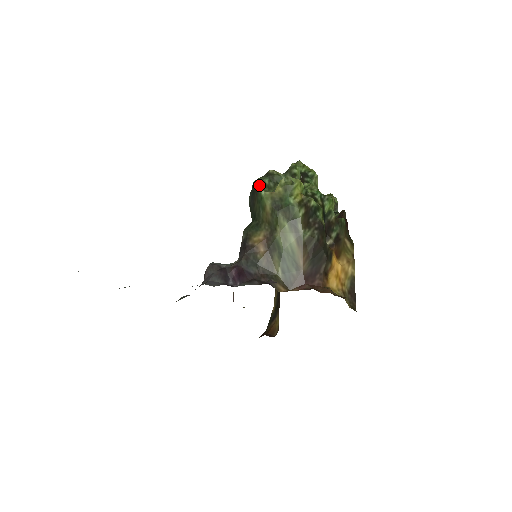
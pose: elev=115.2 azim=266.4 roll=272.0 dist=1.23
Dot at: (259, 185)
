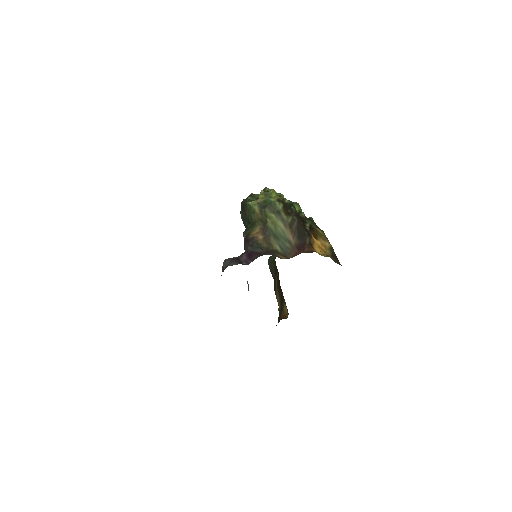
Dot at: (246, 201)
